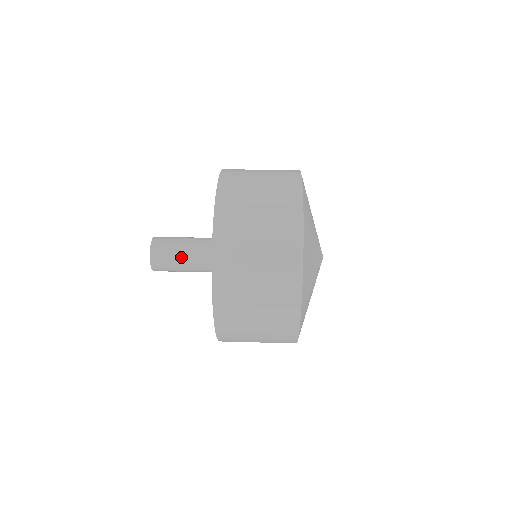
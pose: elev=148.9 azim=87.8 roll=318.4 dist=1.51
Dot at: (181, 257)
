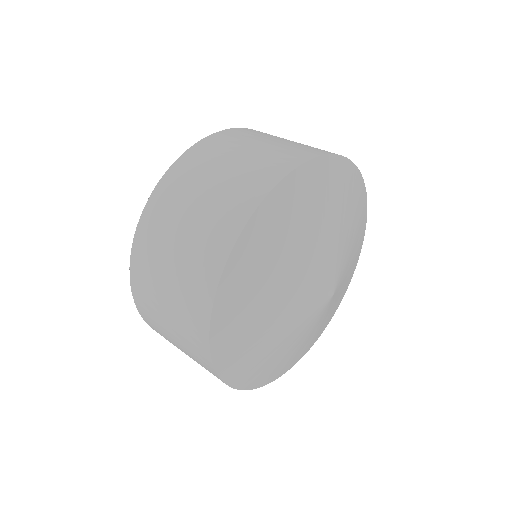
Dot at: occluded
